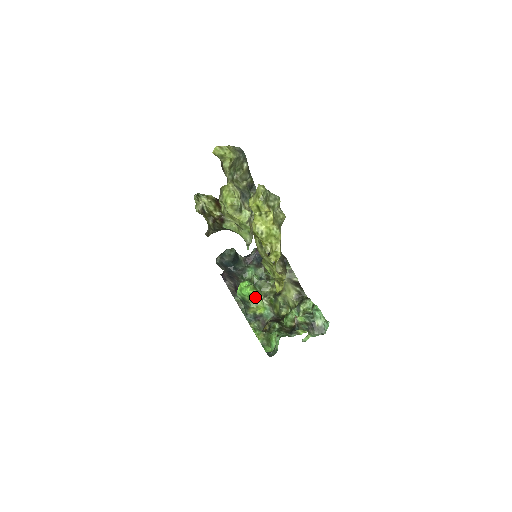
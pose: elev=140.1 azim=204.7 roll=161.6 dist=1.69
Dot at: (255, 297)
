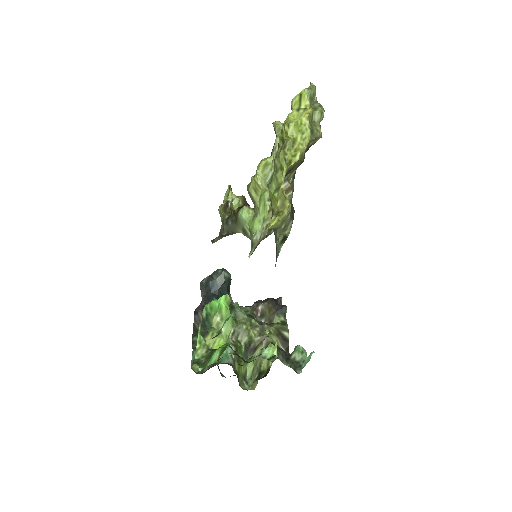
Dot at: (223, 320)
